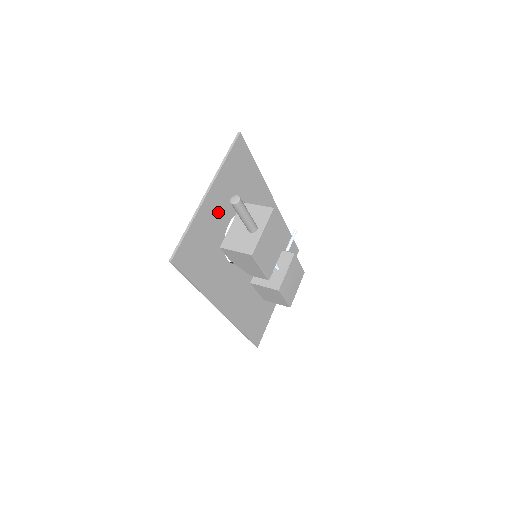
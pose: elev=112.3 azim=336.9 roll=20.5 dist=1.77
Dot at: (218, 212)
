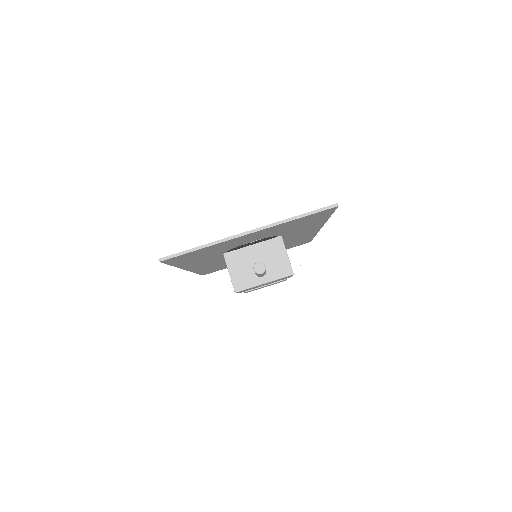
Dot at: (247, 239)
